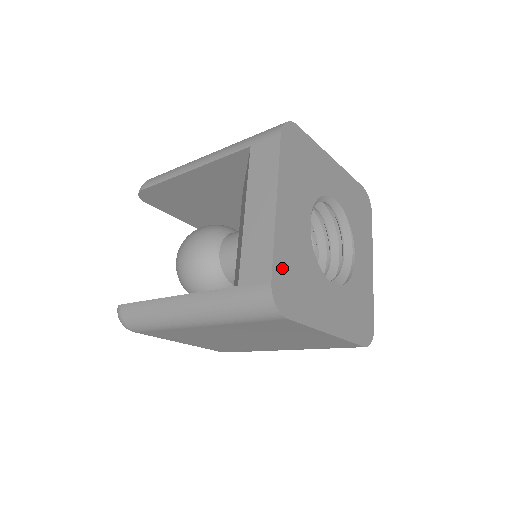
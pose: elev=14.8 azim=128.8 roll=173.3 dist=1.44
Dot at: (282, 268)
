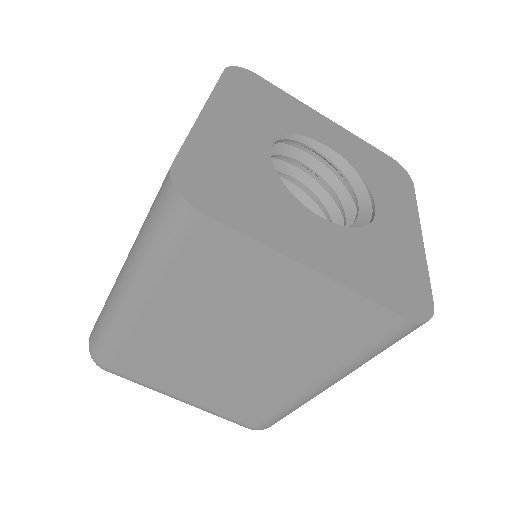
Dot at: (200, 161)
